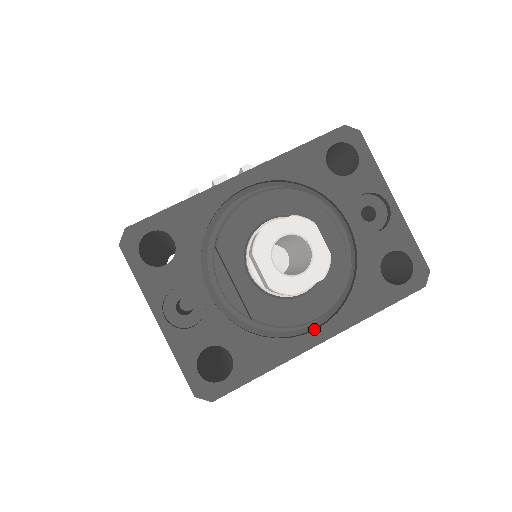
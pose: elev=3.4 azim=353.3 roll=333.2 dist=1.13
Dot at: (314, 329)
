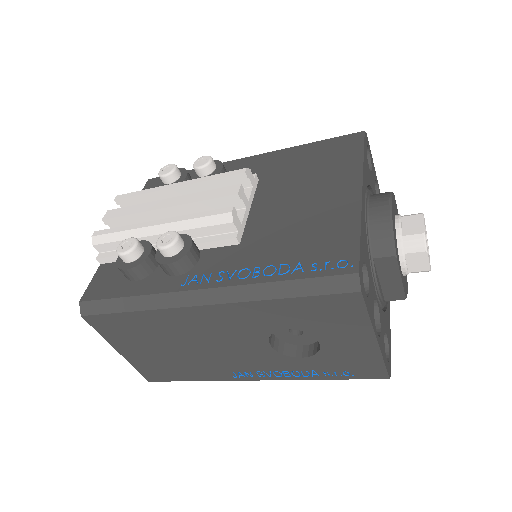
Dot at: occluded
